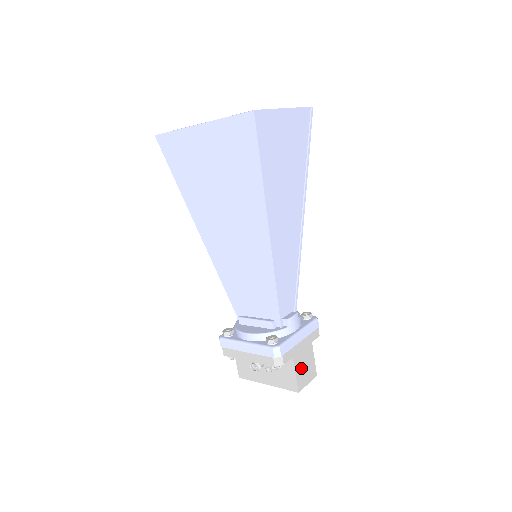
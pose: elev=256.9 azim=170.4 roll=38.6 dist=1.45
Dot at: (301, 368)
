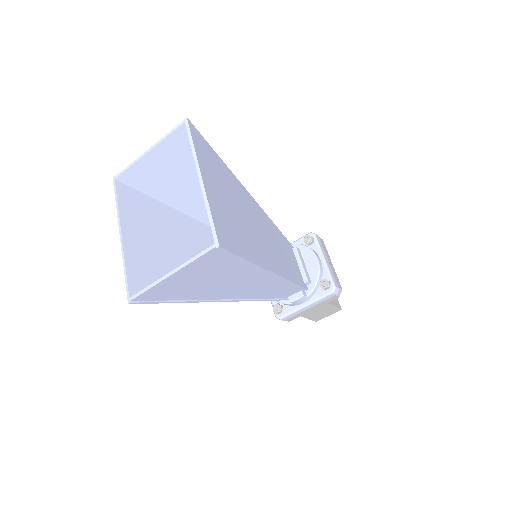
Dot at: (315, 315)
